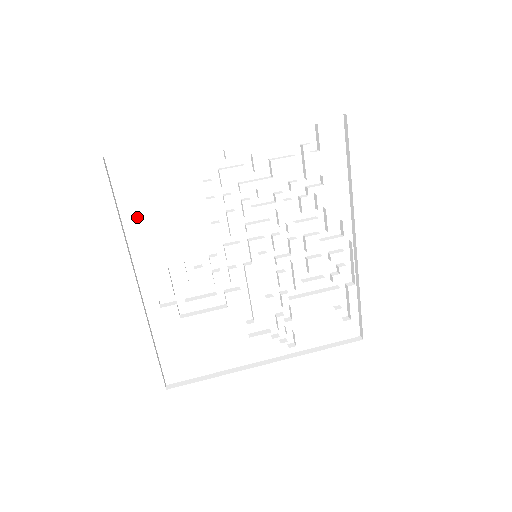
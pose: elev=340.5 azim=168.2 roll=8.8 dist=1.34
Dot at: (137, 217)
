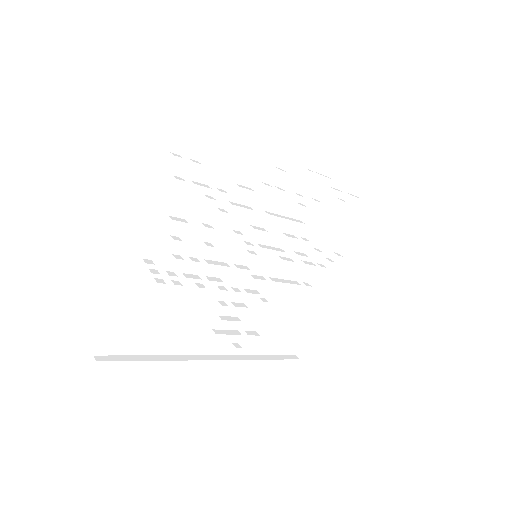
Dot at: (160, 343)
